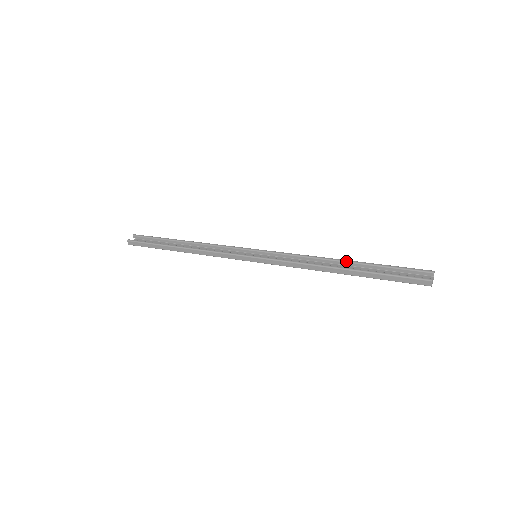
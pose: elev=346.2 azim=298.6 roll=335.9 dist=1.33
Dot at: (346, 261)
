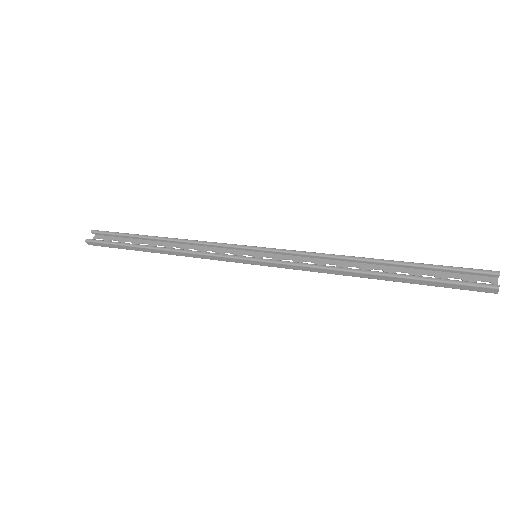
Dot at: (377, 261)
